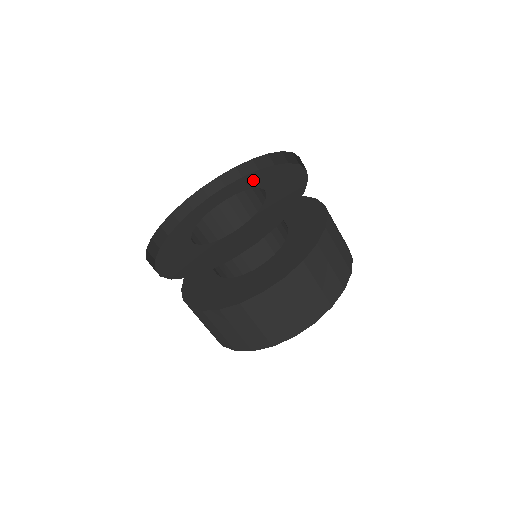
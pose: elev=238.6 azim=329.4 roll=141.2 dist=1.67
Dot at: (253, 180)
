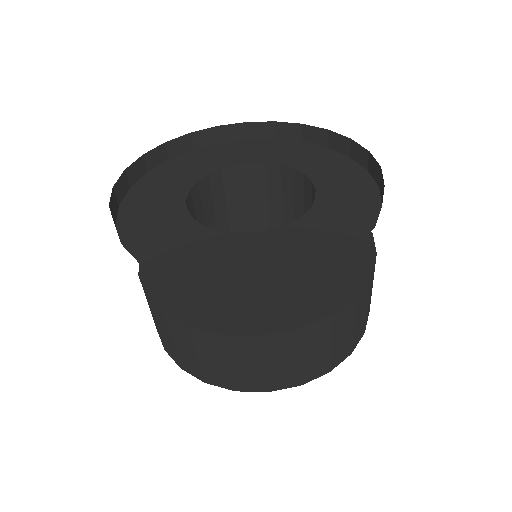
Dot at: (338, 178)
